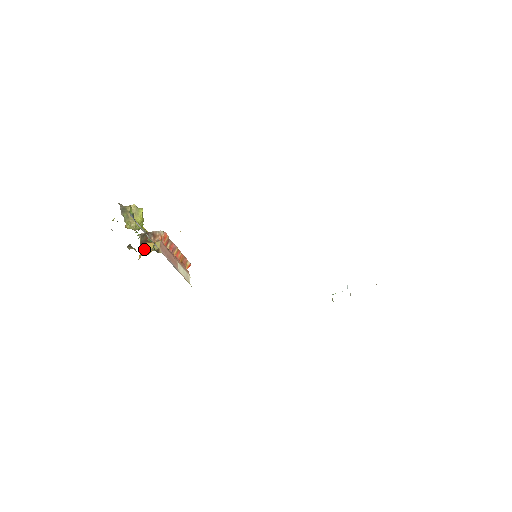
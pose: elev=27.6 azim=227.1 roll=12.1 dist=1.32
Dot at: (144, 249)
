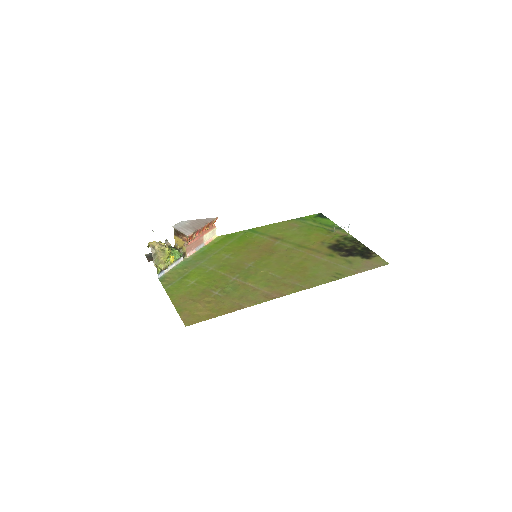
Dot at: (177, 241)
